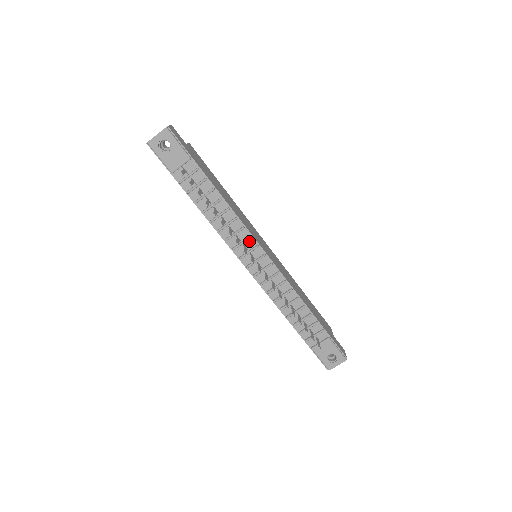
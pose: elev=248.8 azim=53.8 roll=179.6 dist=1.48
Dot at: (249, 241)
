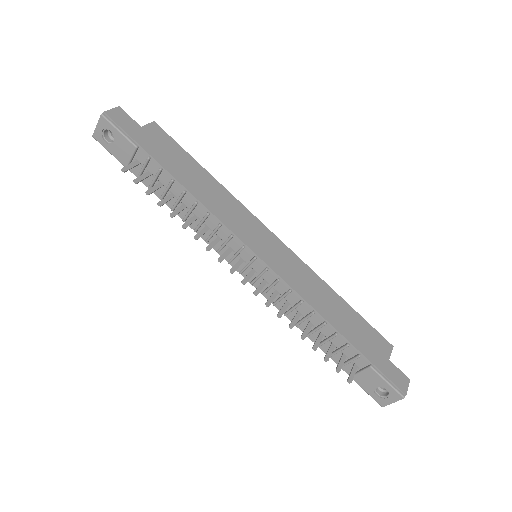
Dot at: (233, 241)
